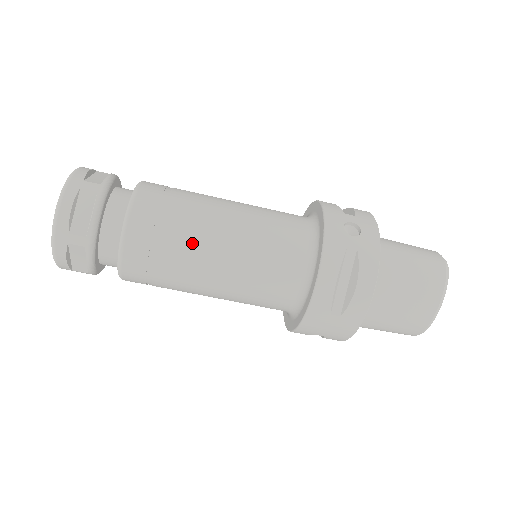
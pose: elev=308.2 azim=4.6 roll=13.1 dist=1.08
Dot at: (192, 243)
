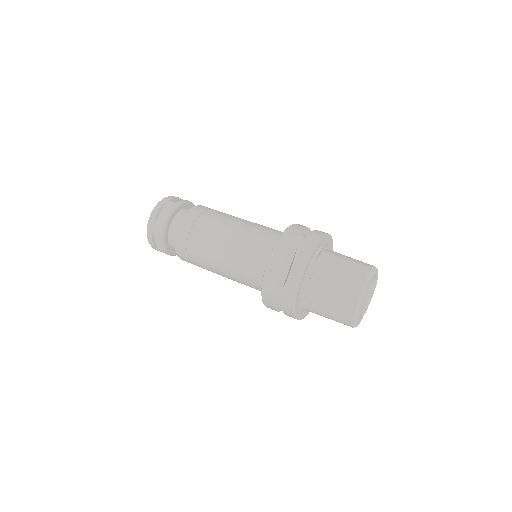
Dot at: (209, 236)
